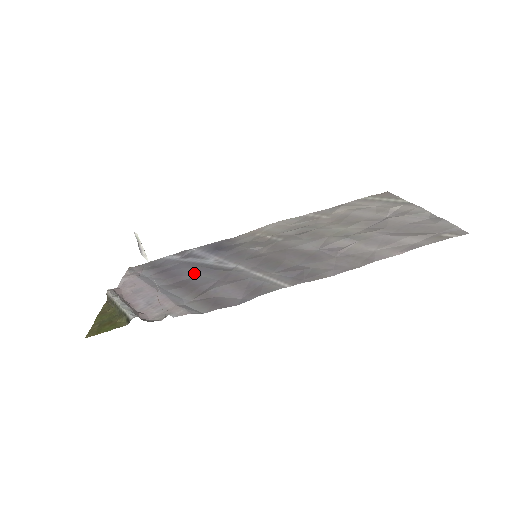
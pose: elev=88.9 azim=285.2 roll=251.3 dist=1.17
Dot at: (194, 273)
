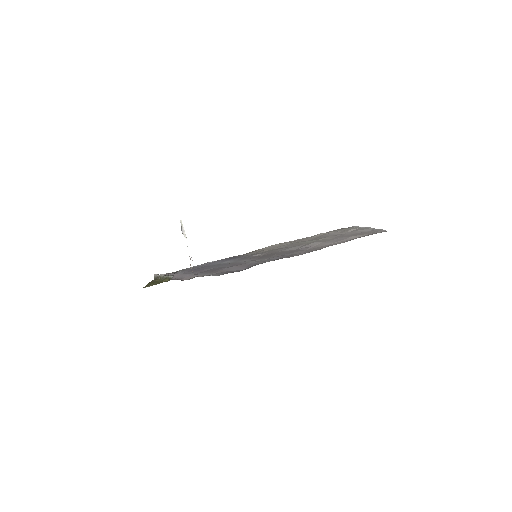
Dot at: (213, 267)
